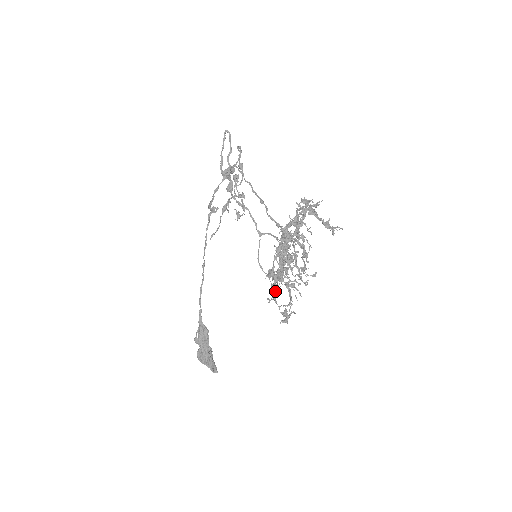
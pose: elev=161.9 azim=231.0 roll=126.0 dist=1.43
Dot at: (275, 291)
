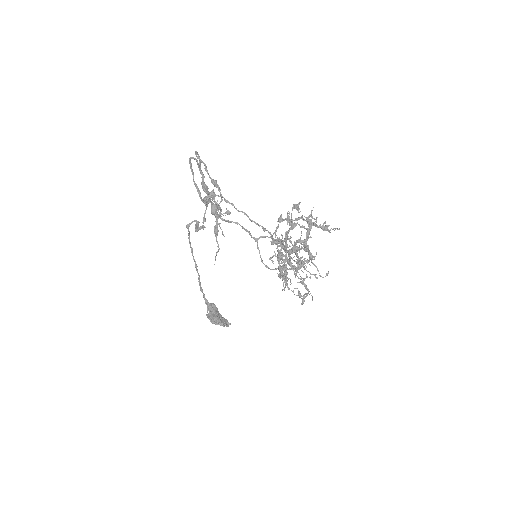
Dot at: occluded
